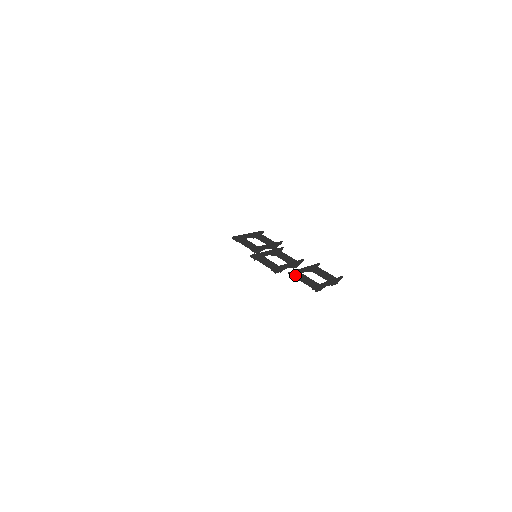
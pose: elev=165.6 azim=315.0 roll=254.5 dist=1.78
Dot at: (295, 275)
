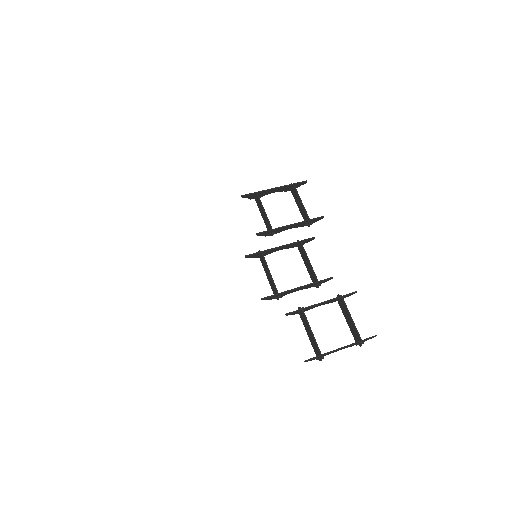
Dot at: (300, 312)
